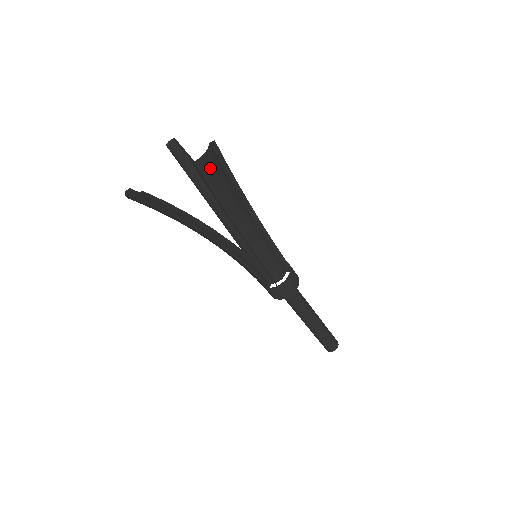
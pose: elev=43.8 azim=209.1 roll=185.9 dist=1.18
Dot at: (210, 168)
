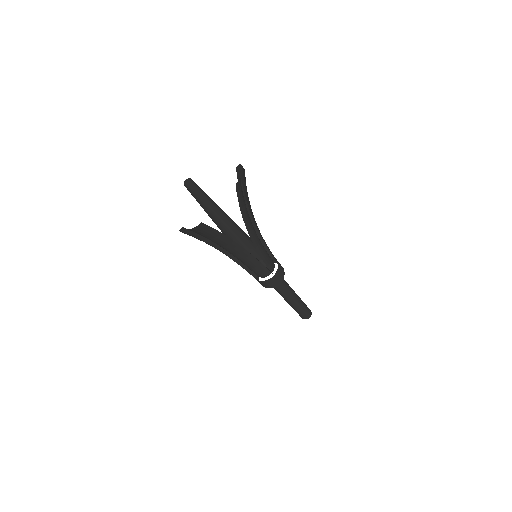
Dot at: (240, 187)
